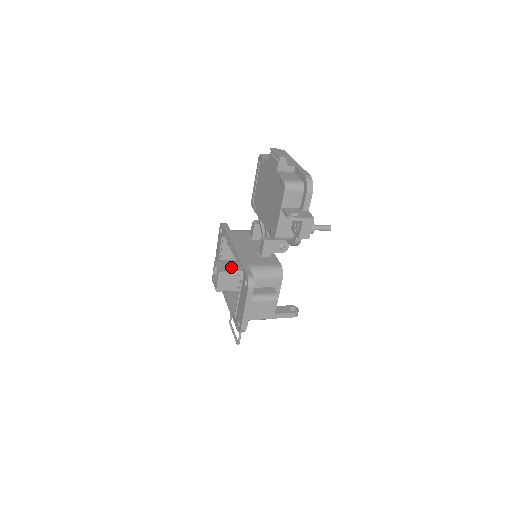
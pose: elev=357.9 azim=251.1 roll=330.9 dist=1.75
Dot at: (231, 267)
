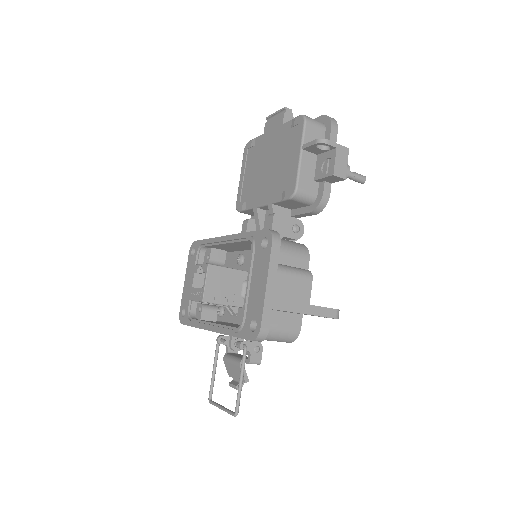
Dot at: occluded
